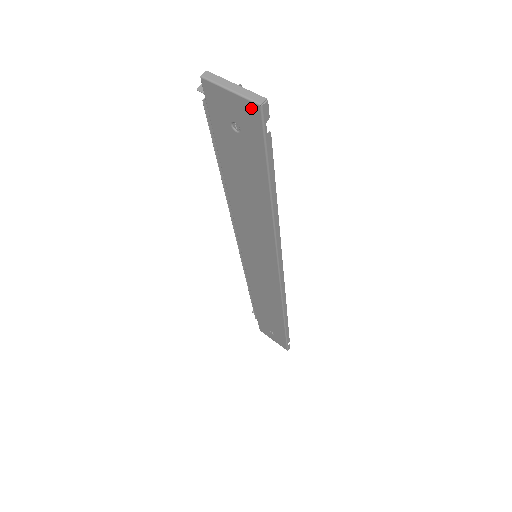
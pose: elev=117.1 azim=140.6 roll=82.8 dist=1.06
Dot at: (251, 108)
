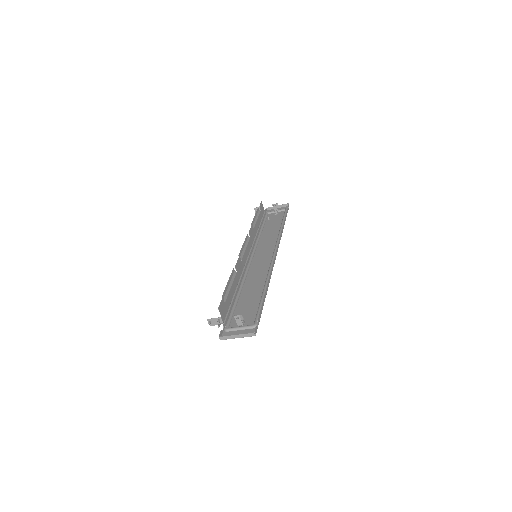
Dot at: (250, 334)
